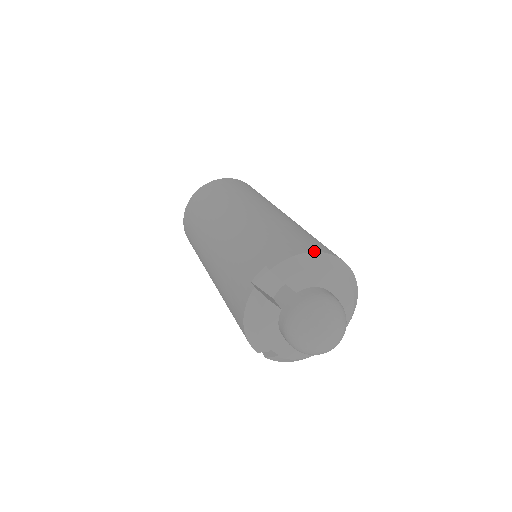
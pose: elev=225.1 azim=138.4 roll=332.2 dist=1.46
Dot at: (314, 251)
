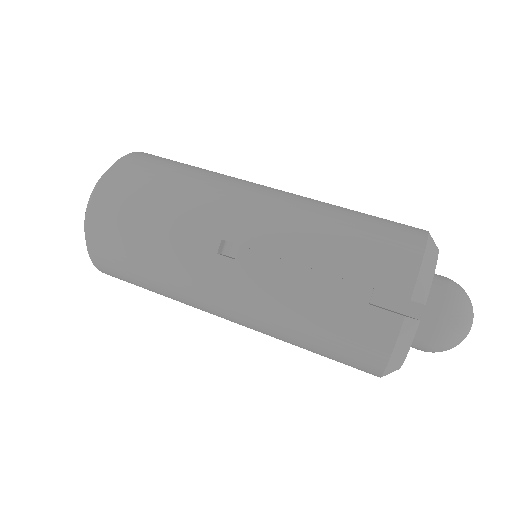
Dot at: occluded
